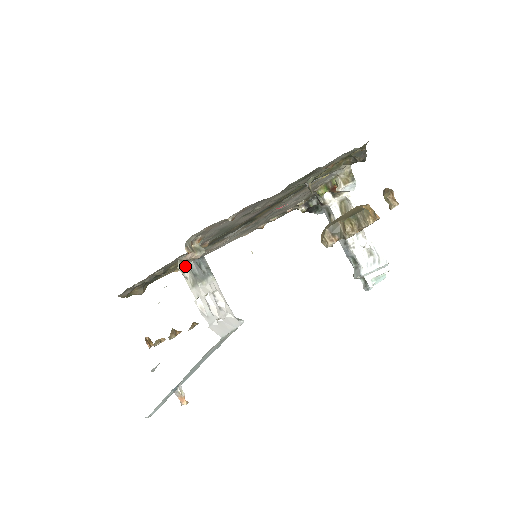
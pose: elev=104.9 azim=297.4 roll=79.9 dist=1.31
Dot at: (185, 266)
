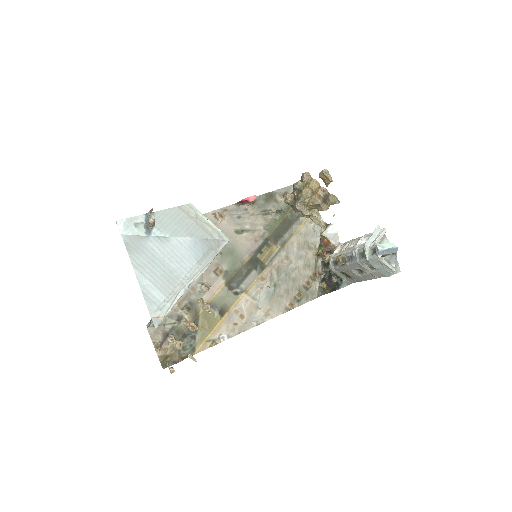
Dot at: occluded
